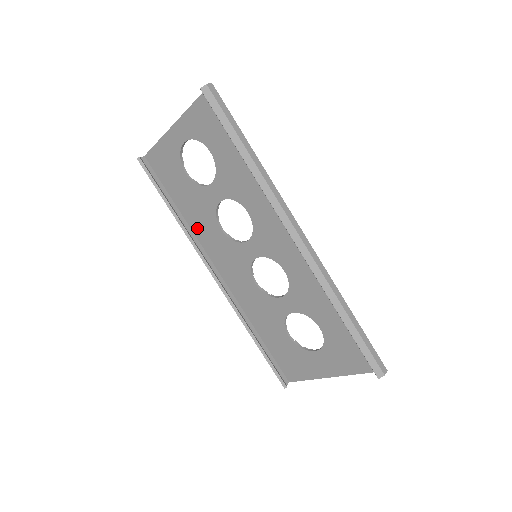
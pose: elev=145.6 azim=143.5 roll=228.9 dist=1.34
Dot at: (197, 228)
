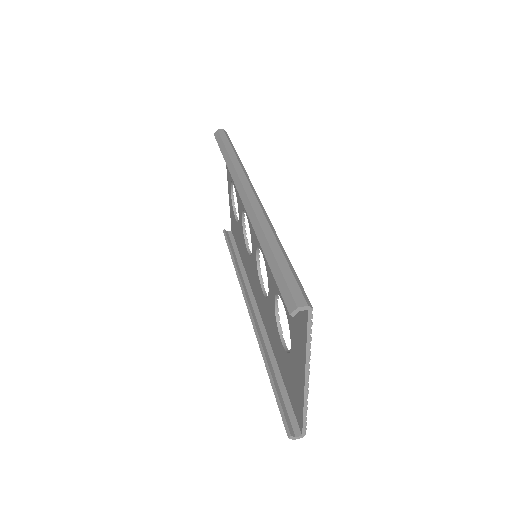
Dot at: (246, 268)
